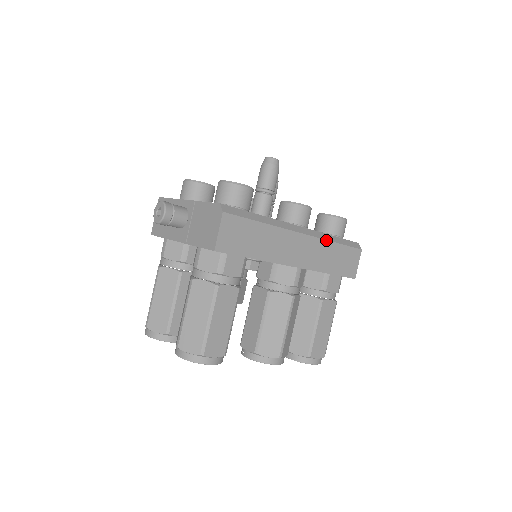
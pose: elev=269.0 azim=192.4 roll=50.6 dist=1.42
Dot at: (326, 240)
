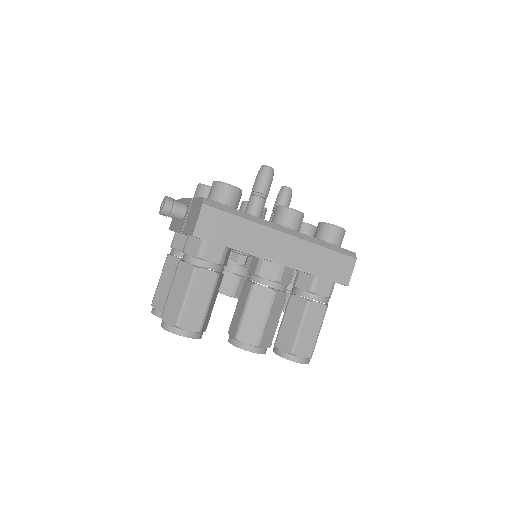
Dot at: (313, 243)
